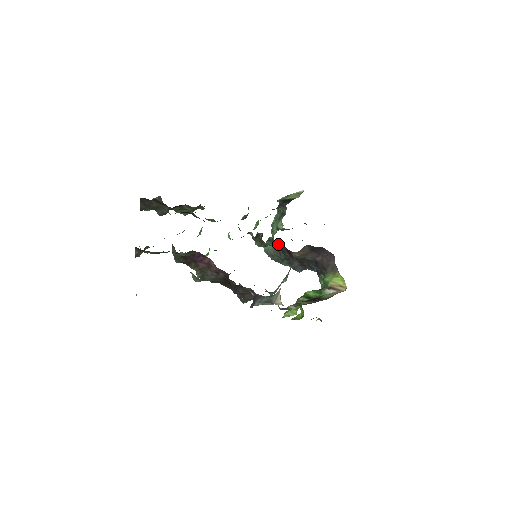
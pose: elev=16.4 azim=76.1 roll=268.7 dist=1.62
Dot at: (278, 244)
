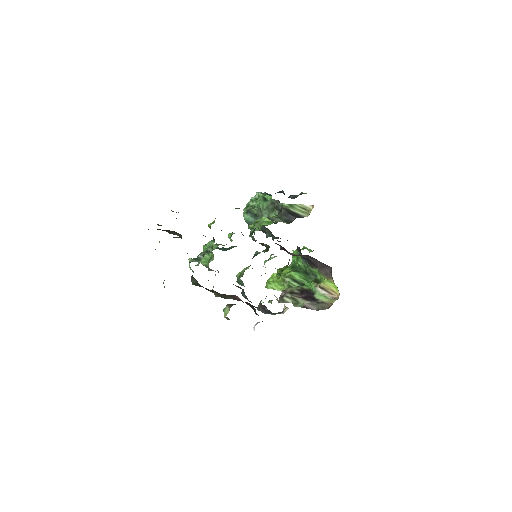
Dot at: (266, 228)
